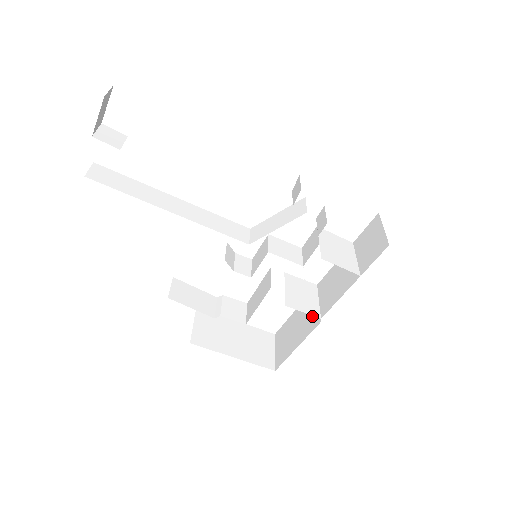
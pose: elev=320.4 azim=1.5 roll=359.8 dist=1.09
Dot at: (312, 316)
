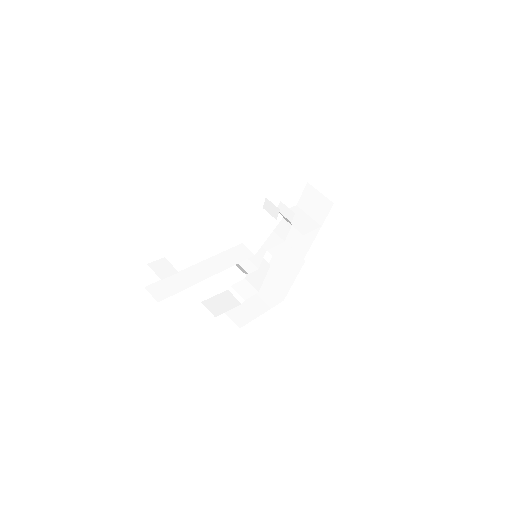
Dot at: occluded
